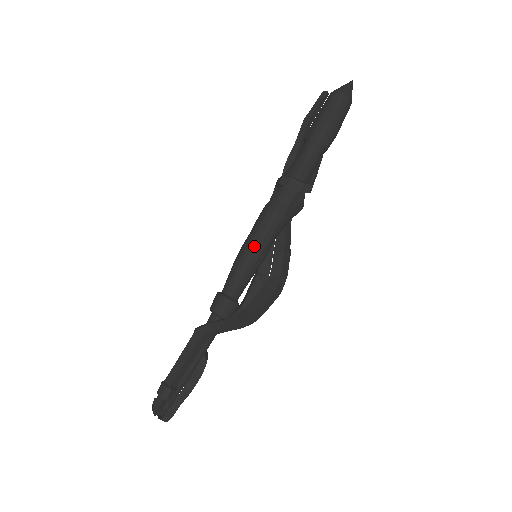
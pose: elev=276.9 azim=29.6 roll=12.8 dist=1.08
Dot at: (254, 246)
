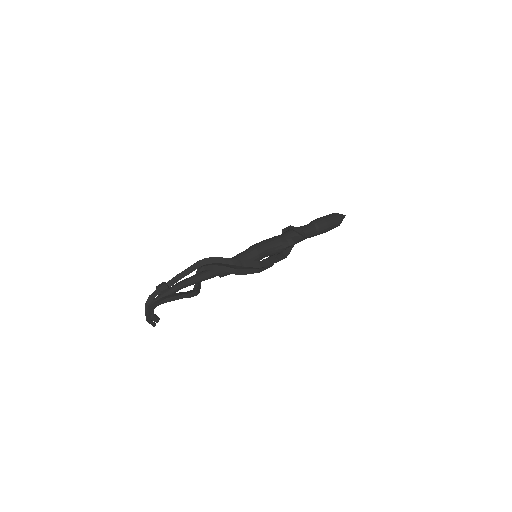
Dot at: (255, 244)
